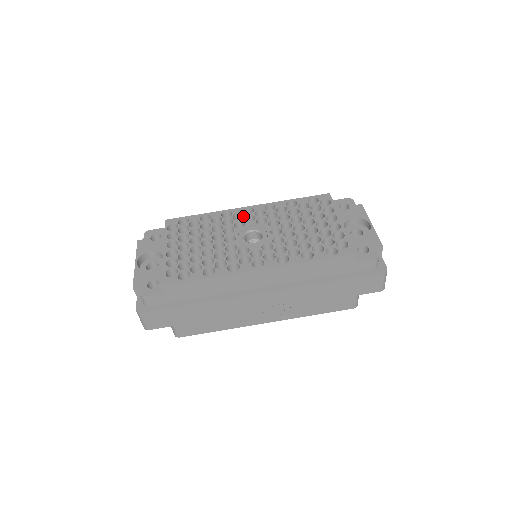
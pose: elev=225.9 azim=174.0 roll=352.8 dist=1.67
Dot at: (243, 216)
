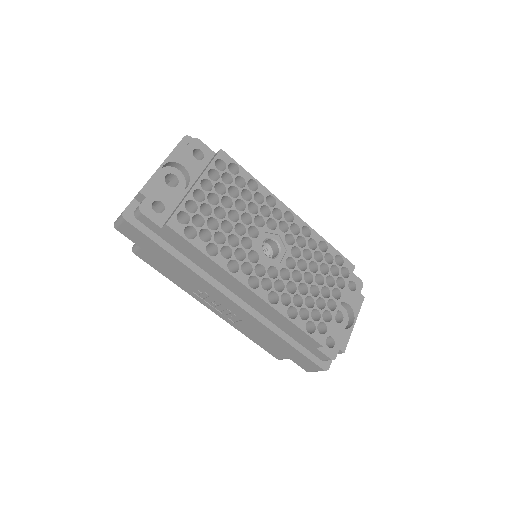
Dot at: (281, 216)
